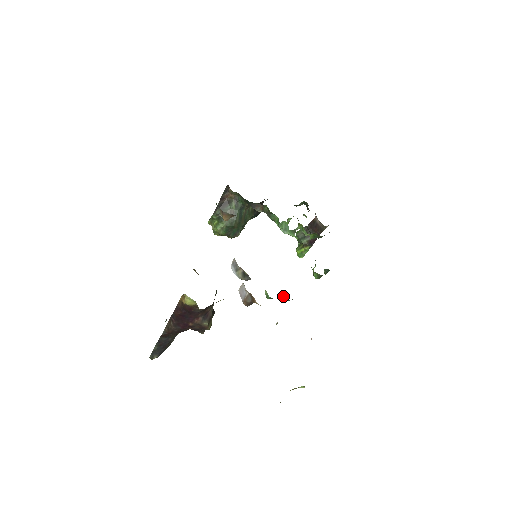
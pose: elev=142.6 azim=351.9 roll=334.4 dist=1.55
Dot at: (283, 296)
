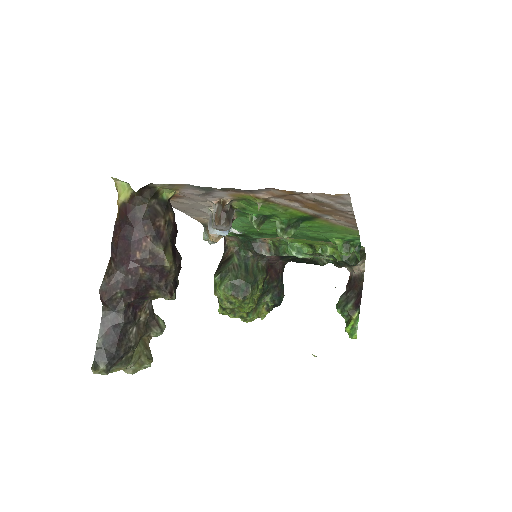
Dot at: (279, 226)
